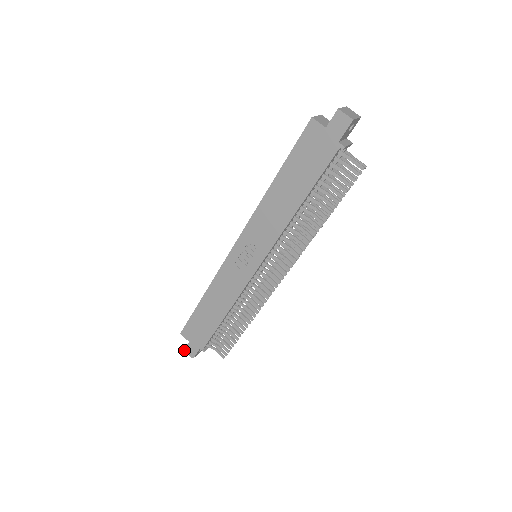
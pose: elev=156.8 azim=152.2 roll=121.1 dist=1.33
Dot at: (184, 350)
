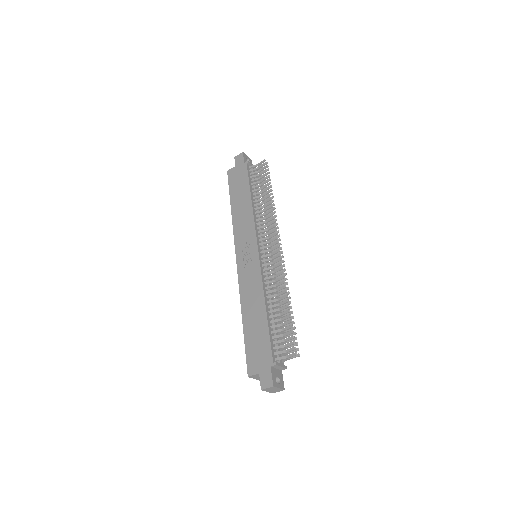
Dot at: (261, 389)
